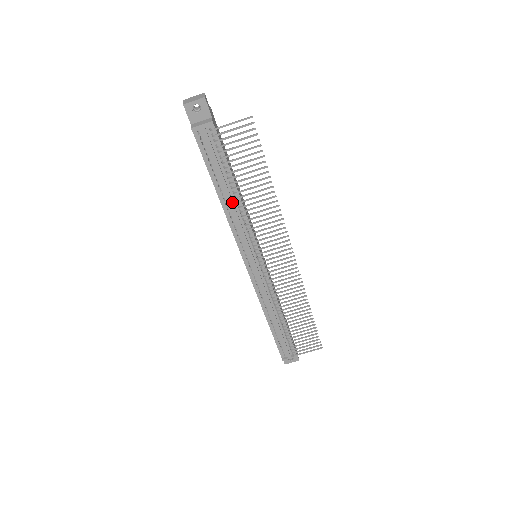
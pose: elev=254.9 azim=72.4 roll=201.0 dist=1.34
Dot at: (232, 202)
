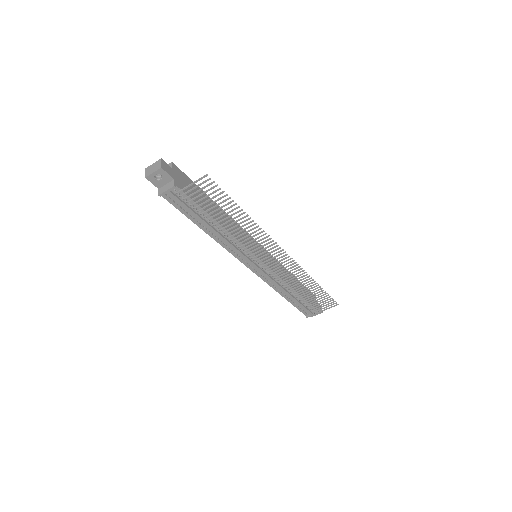
Dot at: (217, 233)
